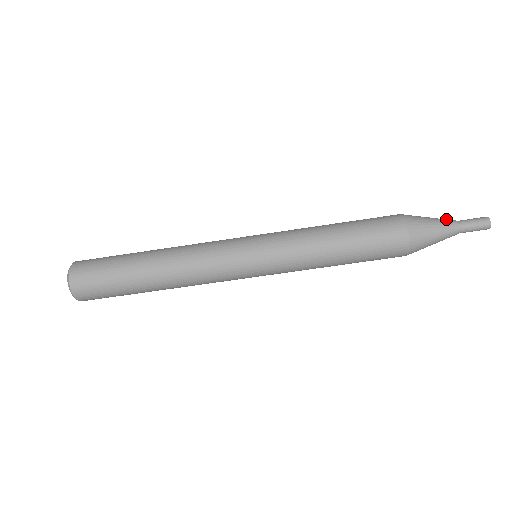
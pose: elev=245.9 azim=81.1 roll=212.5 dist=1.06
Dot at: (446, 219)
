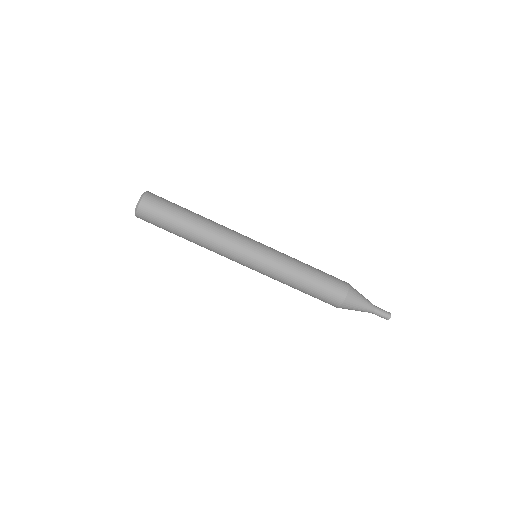
Dot at: occluded
